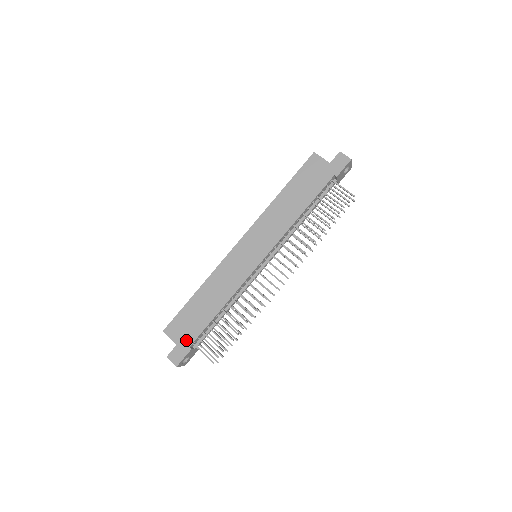
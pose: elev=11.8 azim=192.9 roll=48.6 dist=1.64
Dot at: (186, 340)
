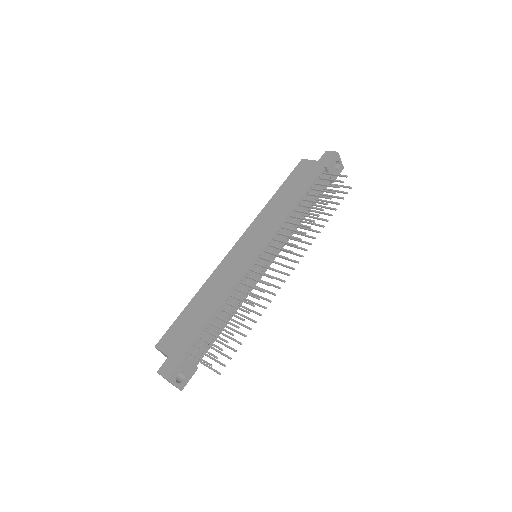
Dot at: (179, 348)
